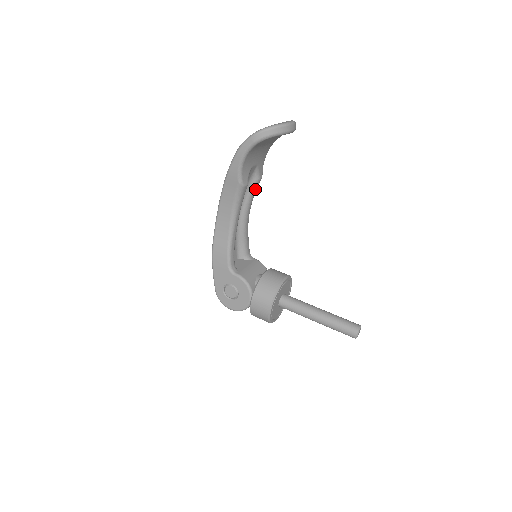
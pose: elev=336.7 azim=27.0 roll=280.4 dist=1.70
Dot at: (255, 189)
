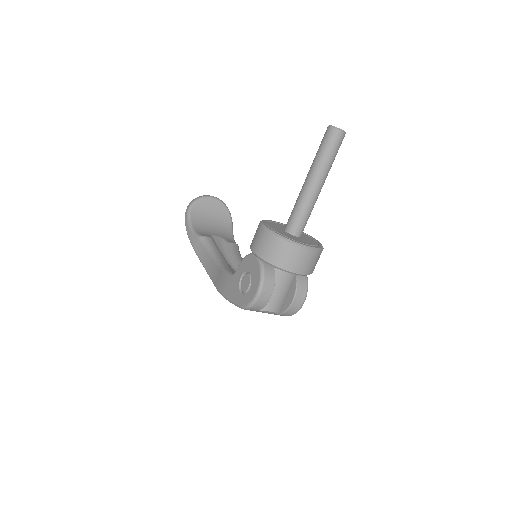
Dot at: (234, 249)
